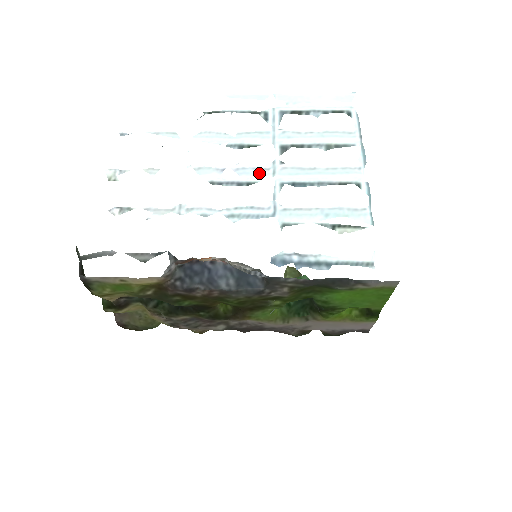
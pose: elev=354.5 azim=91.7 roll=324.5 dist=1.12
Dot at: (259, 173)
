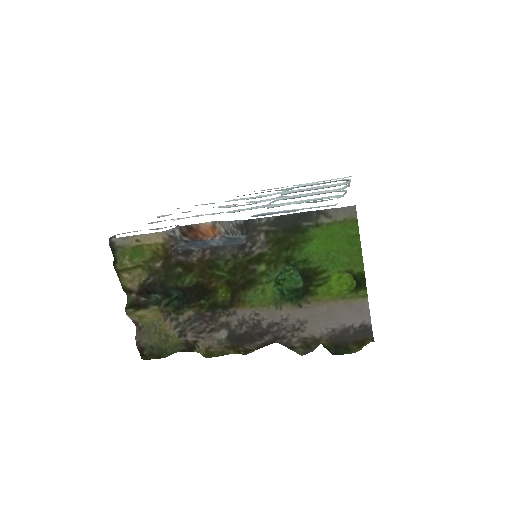
Dot at: (263, 201)
